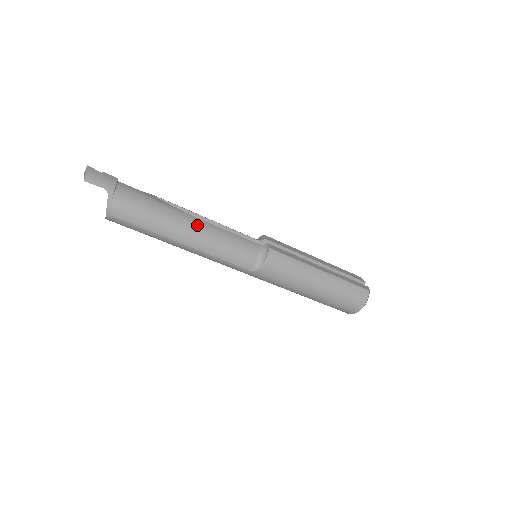
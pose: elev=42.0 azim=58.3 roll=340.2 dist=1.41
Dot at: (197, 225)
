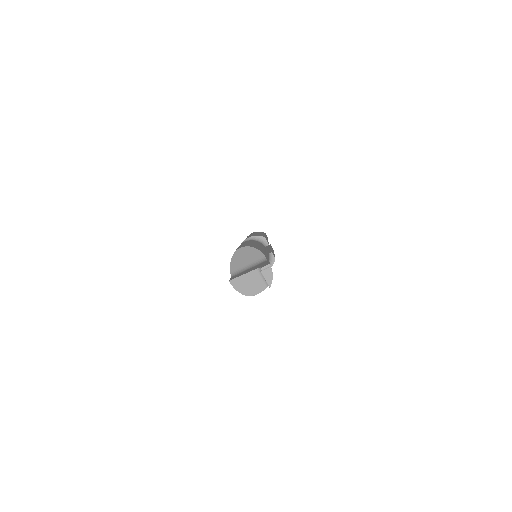
Dot at: occluded
